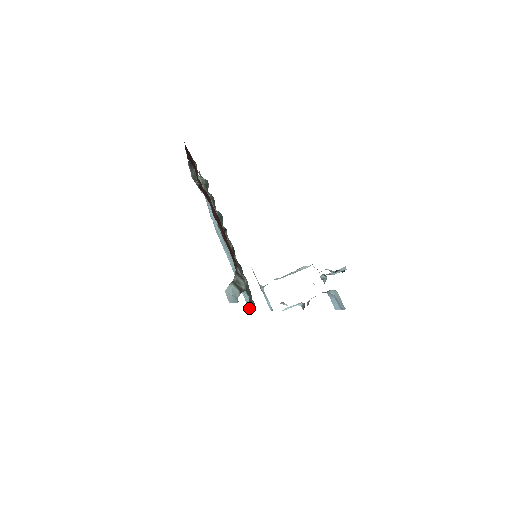
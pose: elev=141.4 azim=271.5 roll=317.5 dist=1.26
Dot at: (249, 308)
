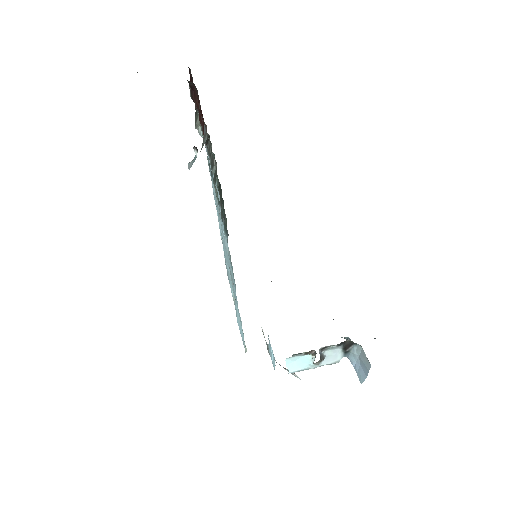
Dot at: (245, 349)
